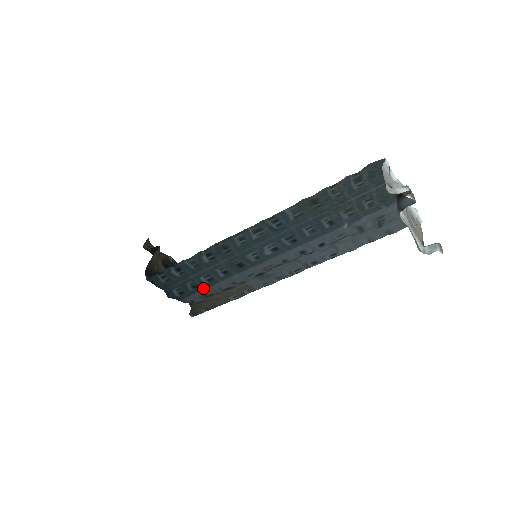
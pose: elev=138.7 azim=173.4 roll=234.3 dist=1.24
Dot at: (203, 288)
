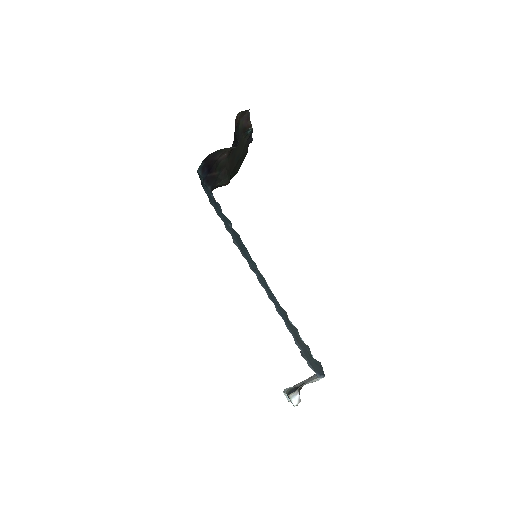
Dot at: (219, 215)
